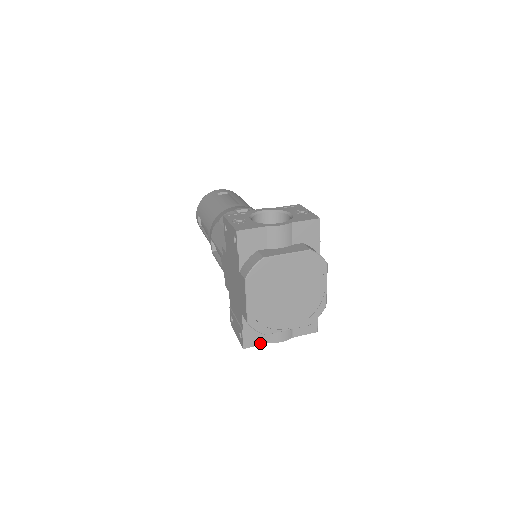
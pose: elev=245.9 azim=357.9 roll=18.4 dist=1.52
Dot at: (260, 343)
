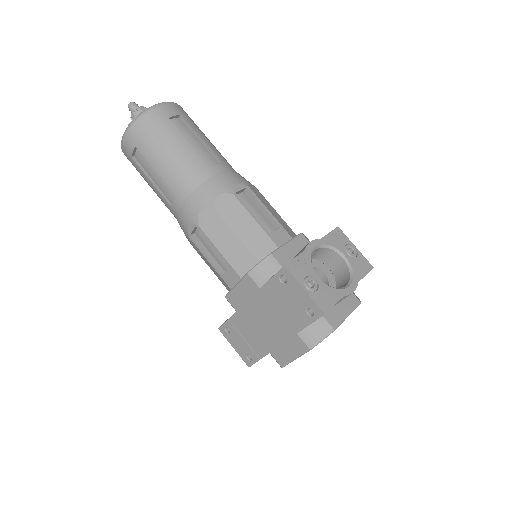
Dot at: occluded
